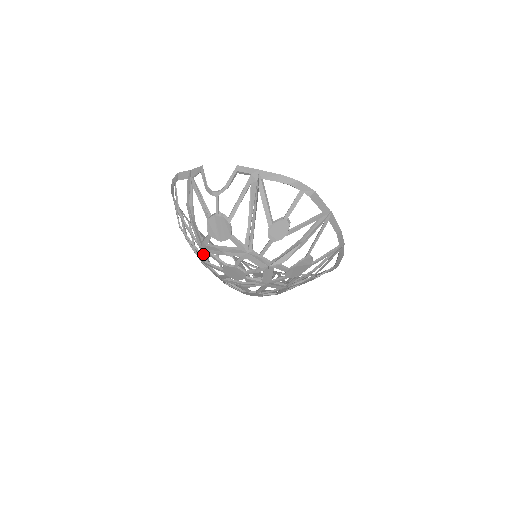
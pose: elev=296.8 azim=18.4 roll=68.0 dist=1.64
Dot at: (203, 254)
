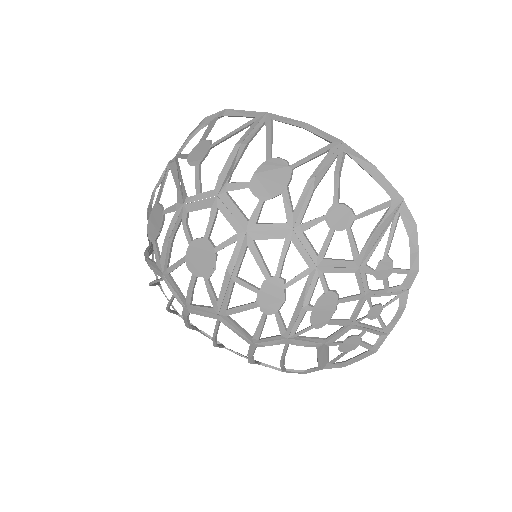
Dot at: (172, 286)
